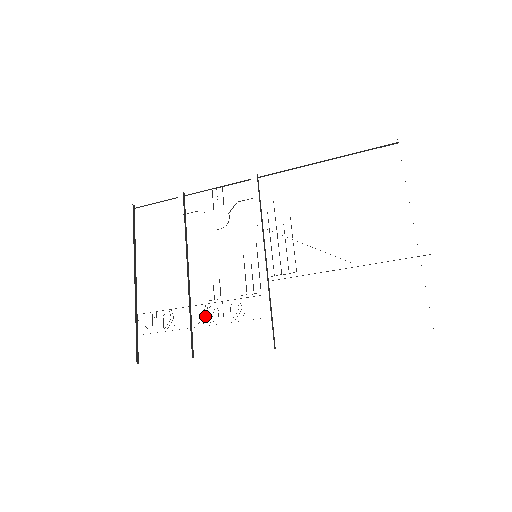
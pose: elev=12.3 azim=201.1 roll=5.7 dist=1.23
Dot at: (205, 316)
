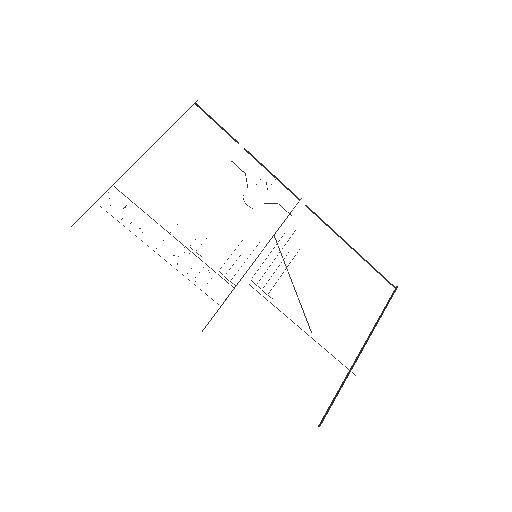
Dot at: occluded
